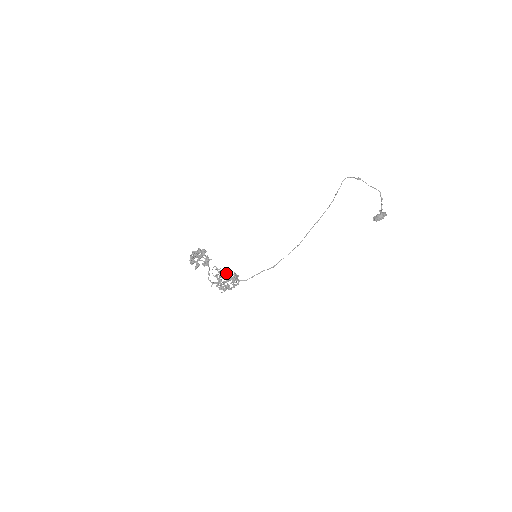
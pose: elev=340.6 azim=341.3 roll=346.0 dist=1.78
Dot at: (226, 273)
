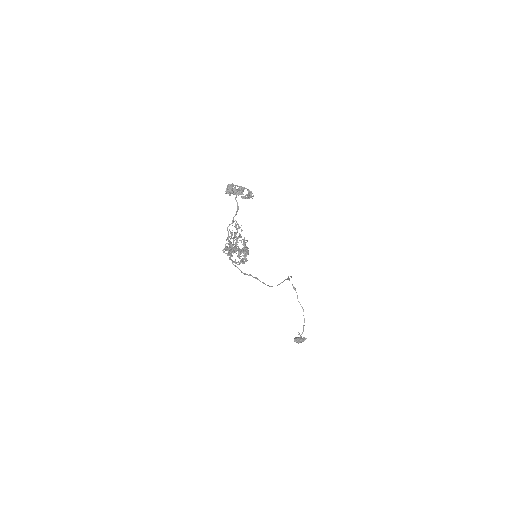
Dot at: occluded
